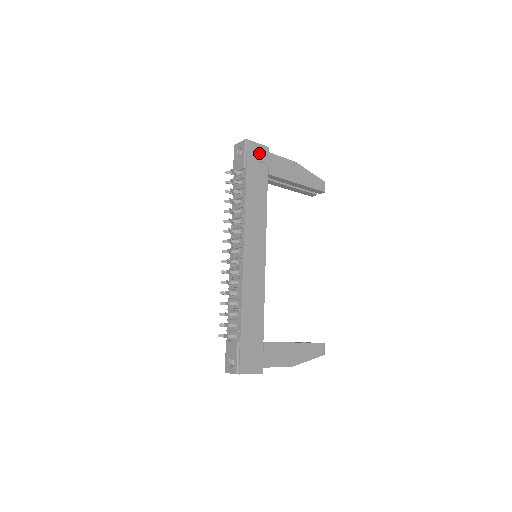
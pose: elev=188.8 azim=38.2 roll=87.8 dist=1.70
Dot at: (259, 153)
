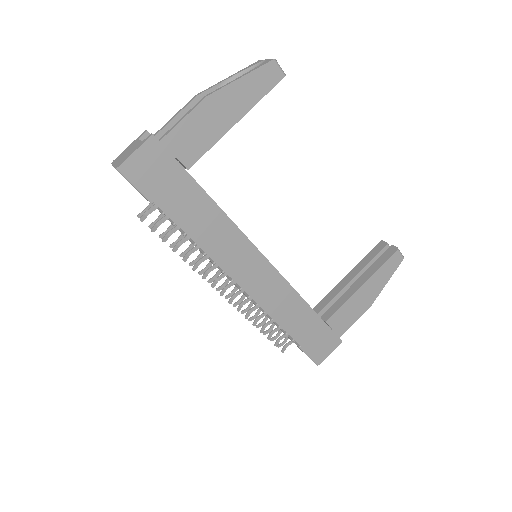
Dot at: (150, 161)
